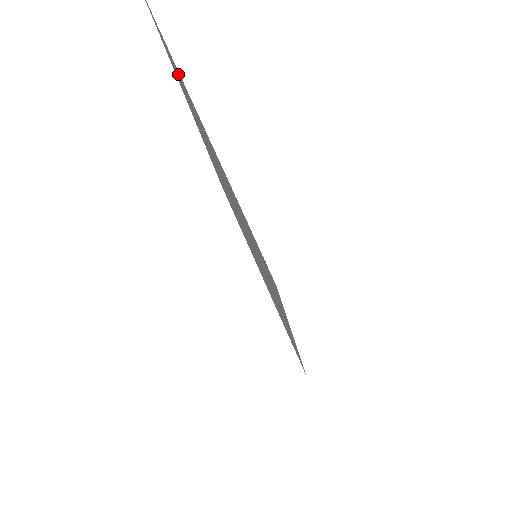
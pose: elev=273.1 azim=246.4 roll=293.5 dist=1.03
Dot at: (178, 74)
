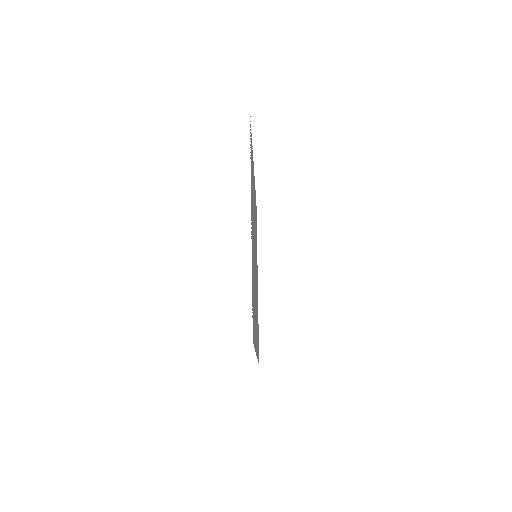
Dot at: occluded
